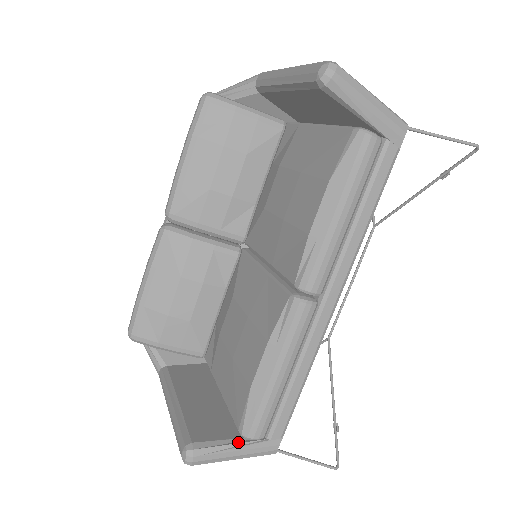
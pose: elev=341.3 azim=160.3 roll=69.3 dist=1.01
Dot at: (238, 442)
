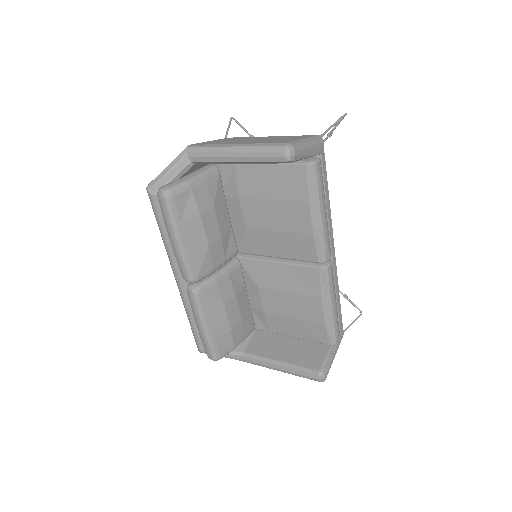
Dot at: (332, 349)
